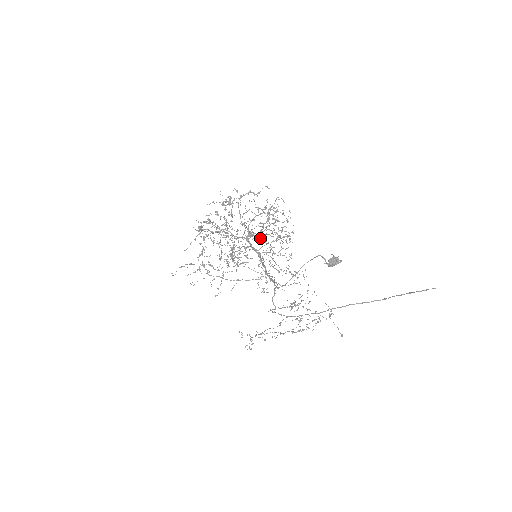
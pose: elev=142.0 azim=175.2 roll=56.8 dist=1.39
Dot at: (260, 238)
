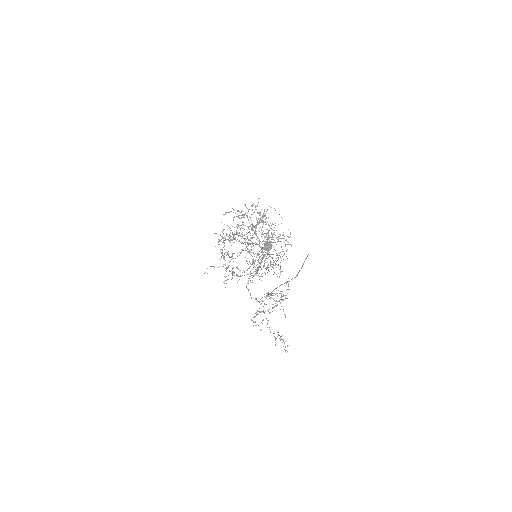
Dot at: occluded
